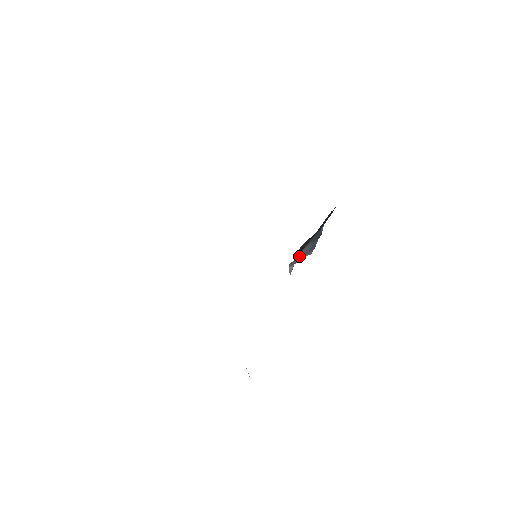
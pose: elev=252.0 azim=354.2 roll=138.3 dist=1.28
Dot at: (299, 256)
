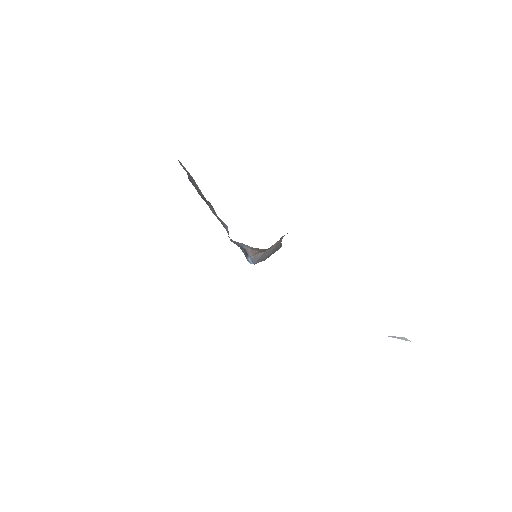
Dot at: occluded
